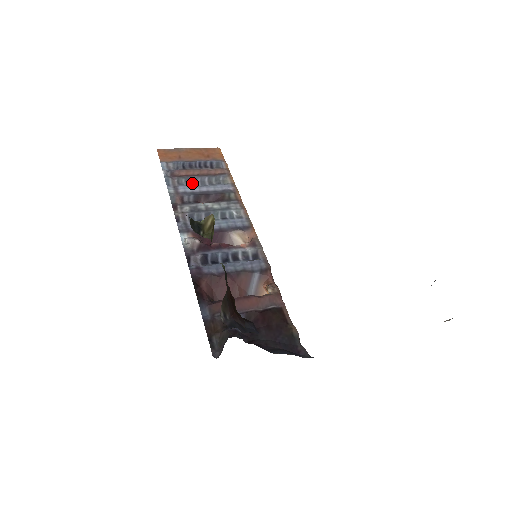
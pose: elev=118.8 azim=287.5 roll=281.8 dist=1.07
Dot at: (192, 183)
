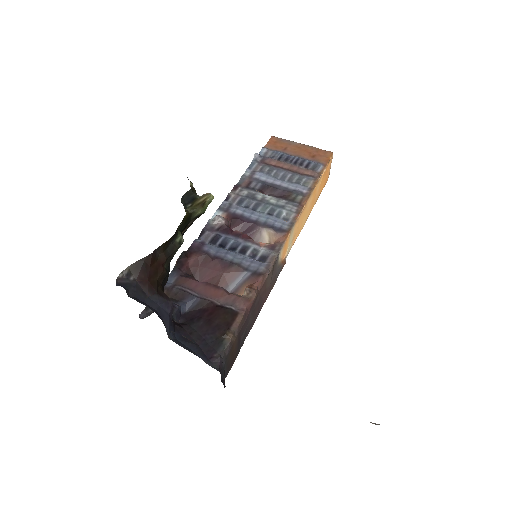
Dot at: (273, 174)
